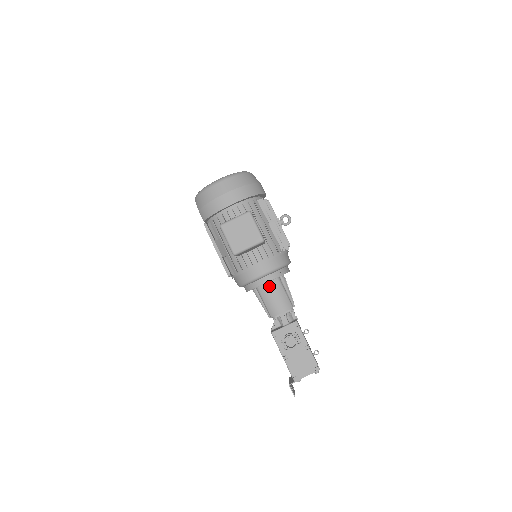
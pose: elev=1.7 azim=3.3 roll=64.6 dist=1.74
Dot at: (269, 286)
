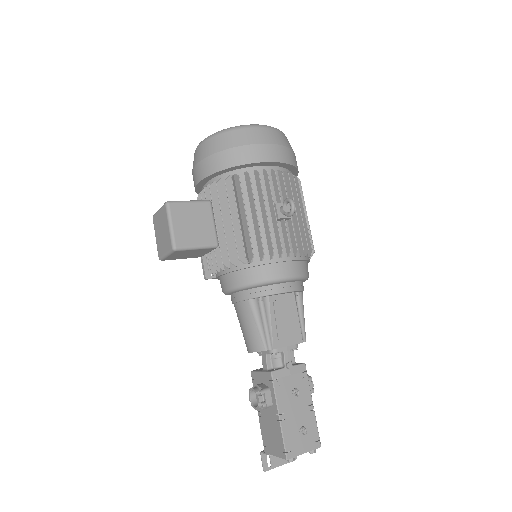
Dot at: (239, 308)
